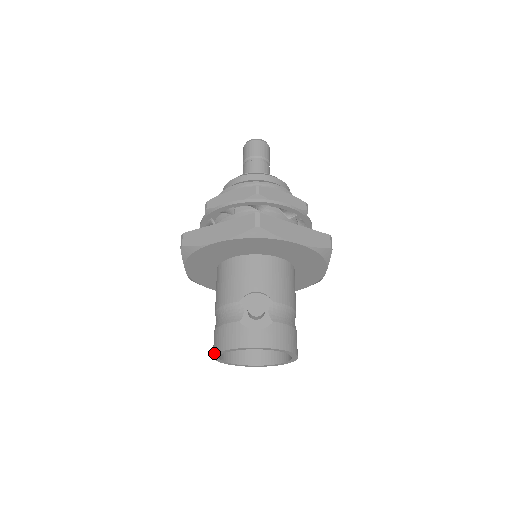
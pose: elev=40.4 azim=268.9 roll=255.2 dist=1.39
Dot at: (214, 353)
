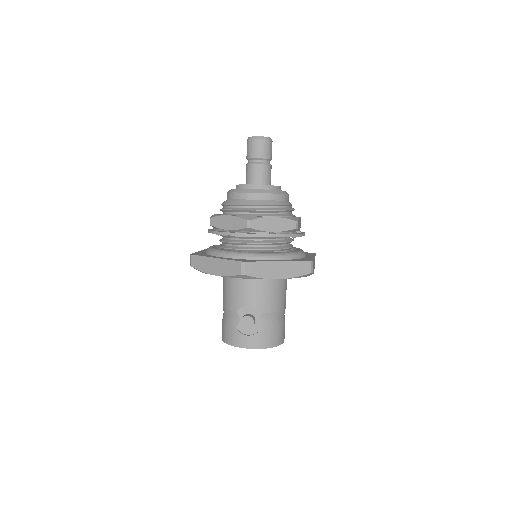
Dot at: (222, 339)
